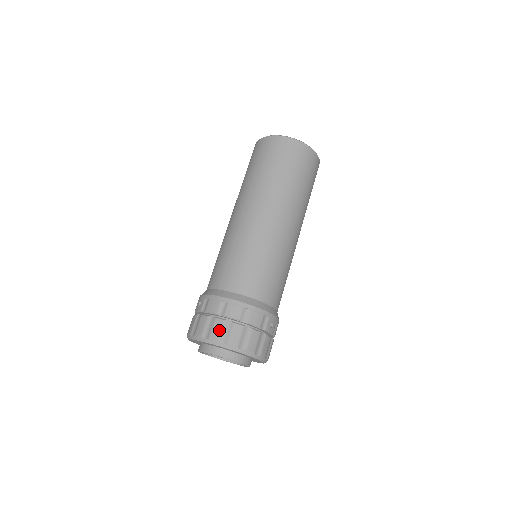
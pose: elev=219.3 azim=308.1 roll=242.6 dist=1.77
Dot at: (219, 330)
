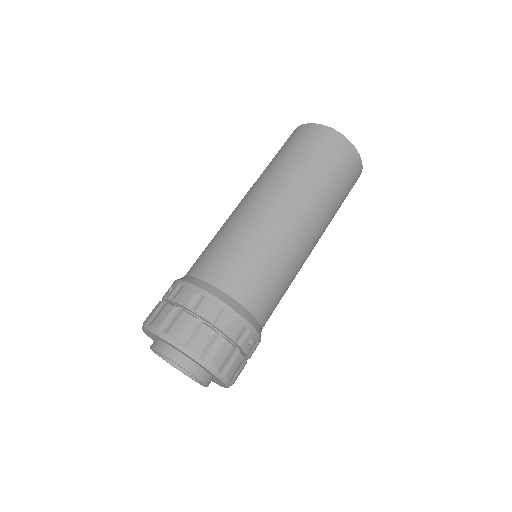
Dot at: (183, 327)
